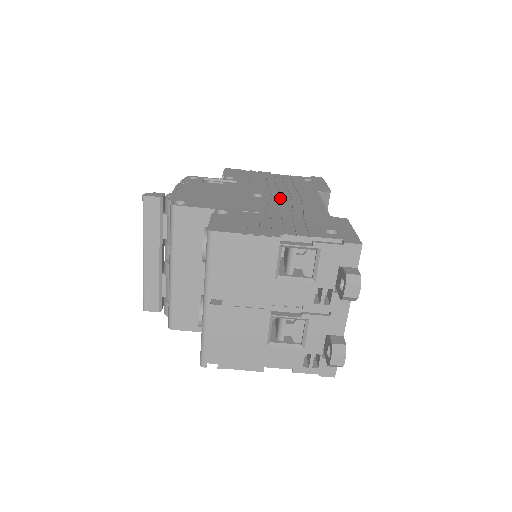
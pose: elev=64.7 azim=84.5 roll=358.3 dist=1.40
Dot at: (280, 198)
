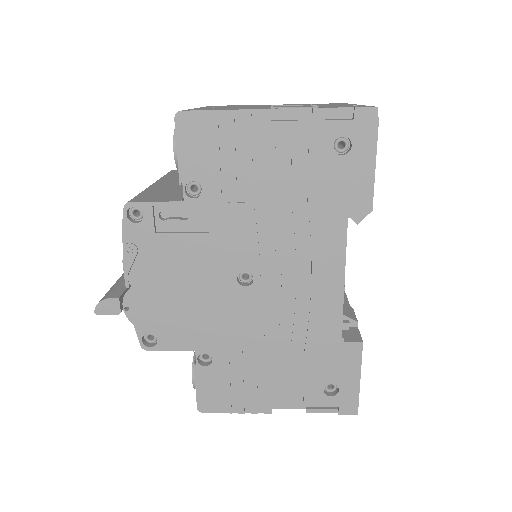
Dot at: (279, 280)
